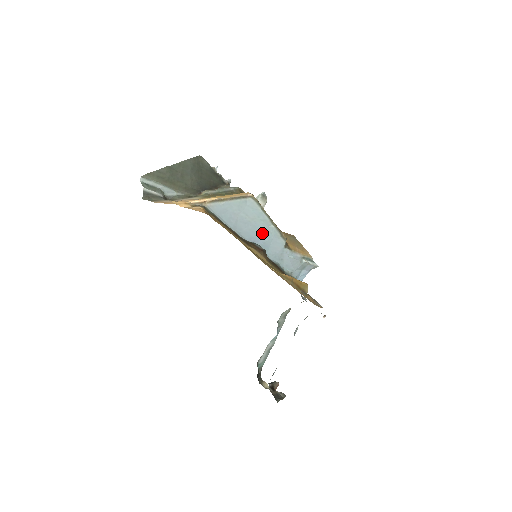
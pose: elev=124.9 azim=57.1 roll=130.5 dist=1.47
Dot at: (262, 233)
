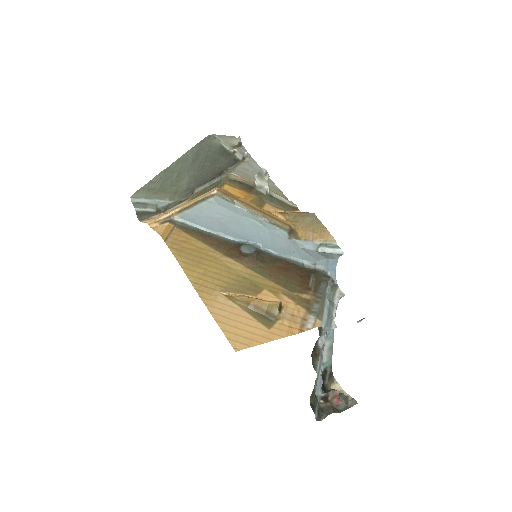
Dot at: (252, 229)
